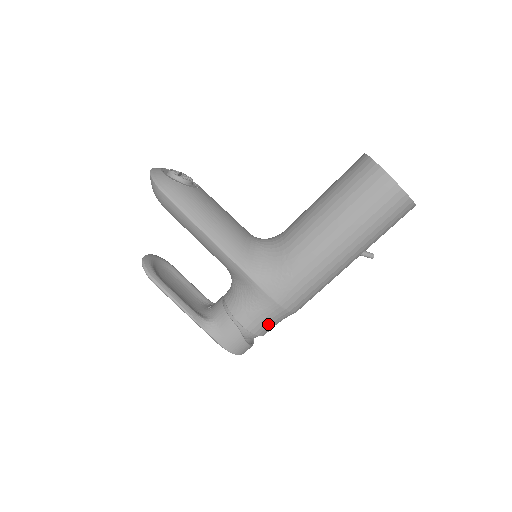
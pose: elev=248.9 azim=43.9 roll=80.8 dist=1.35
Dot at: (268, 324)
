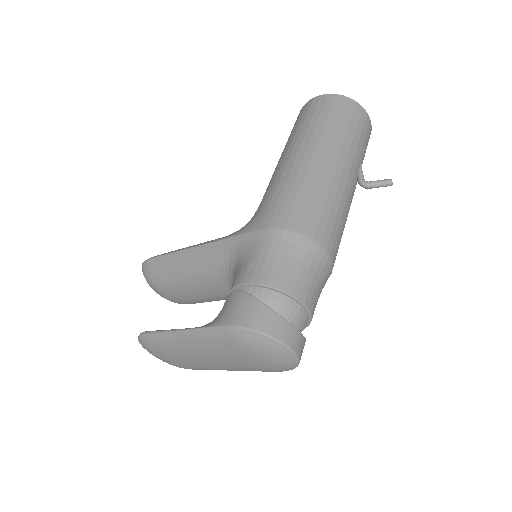
Dot at: (279, 265)
